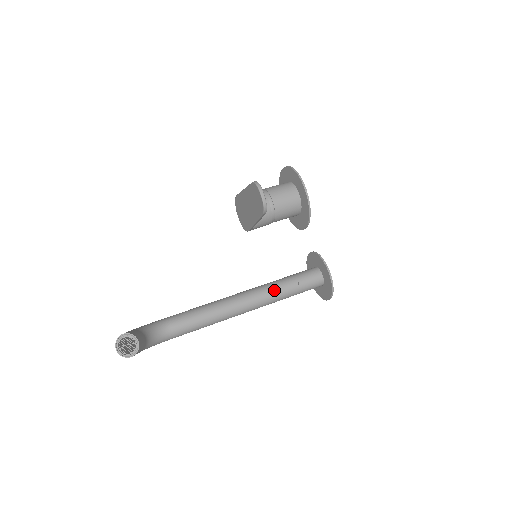
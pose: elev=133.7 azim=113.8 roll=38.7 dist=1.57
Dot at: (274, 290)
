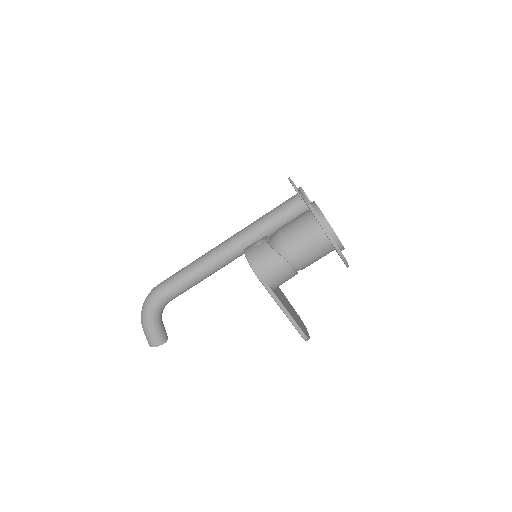
Dot at: occluded
